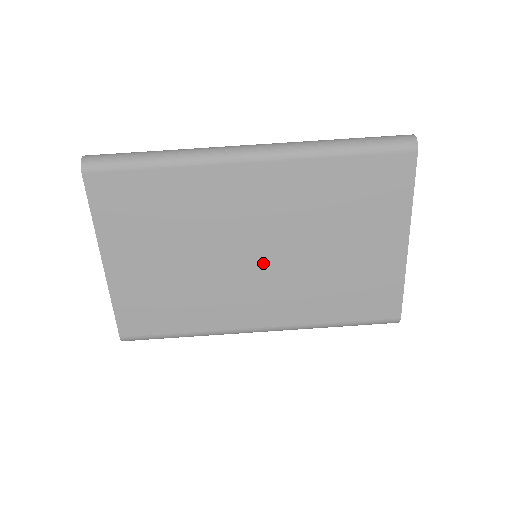
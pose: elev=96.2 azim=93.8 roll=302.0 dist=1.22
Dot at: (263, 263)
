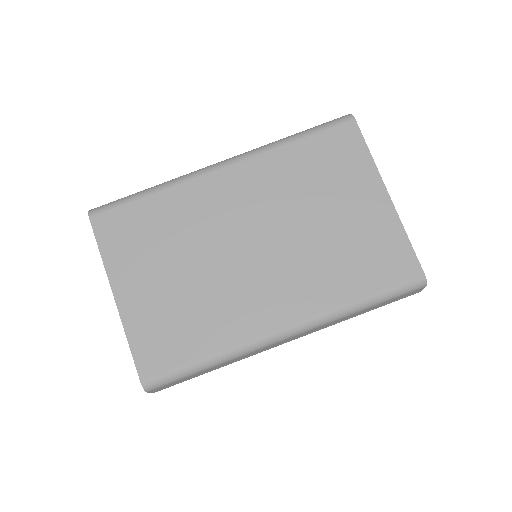
Dot at: (262, 254)
